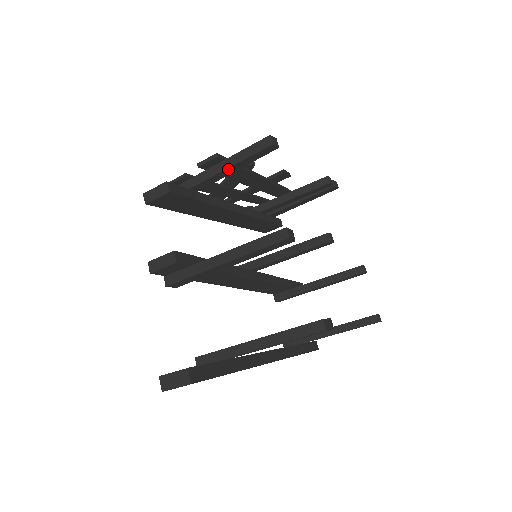
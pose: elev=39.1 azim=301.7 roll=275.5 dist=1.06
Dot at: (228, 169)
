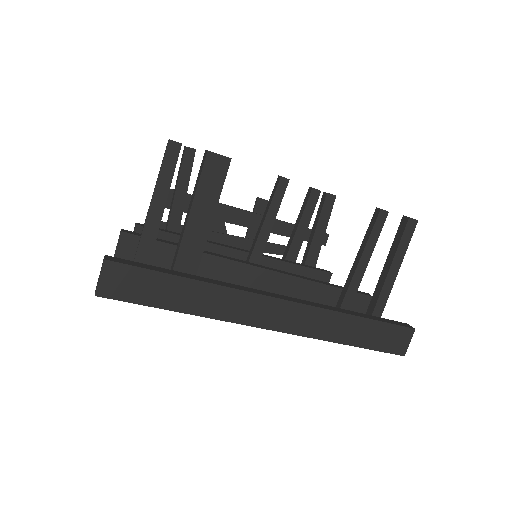
Dot at: (177, 192)
